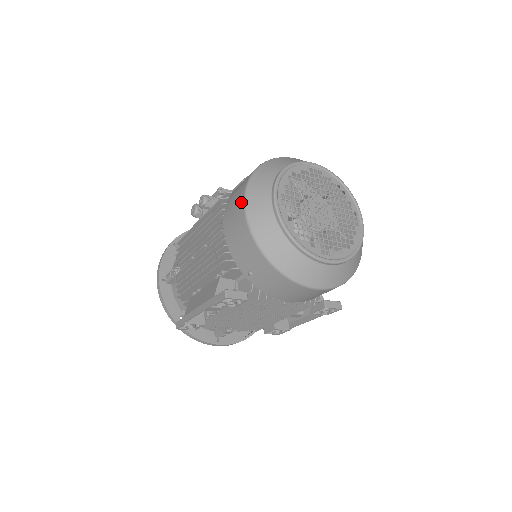
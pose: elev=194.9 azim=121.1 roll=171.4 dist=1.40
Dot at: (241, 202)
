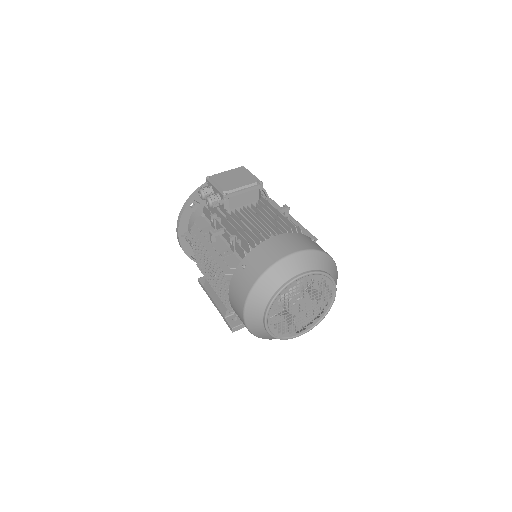
Dot at: (241, 311)
